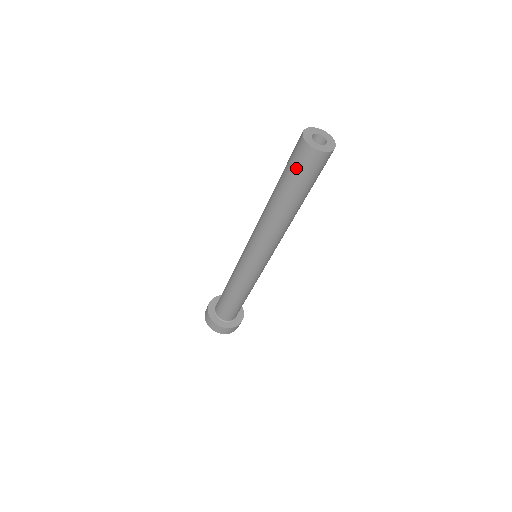
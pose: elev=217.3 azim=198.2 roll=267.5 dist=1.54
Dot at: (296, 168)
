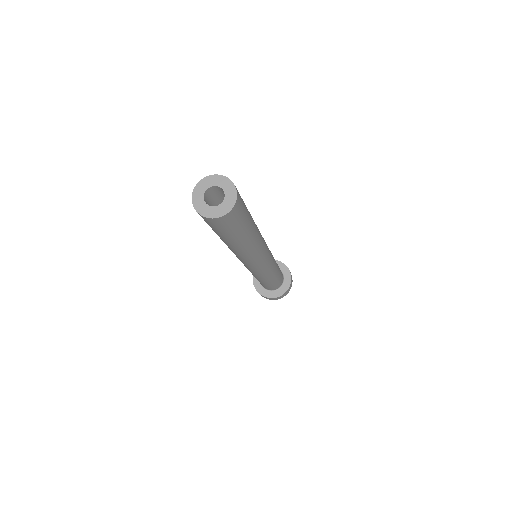
Dot at: occluded
